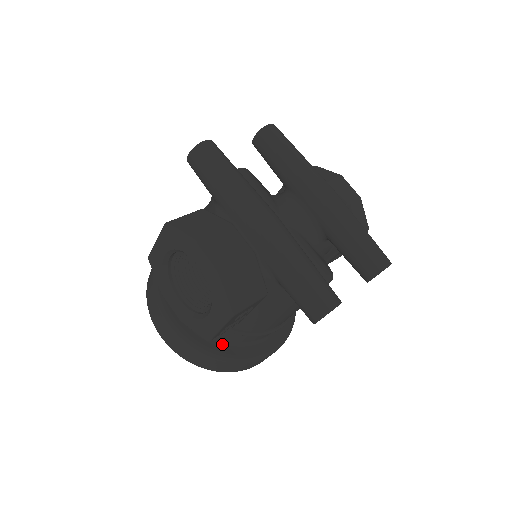
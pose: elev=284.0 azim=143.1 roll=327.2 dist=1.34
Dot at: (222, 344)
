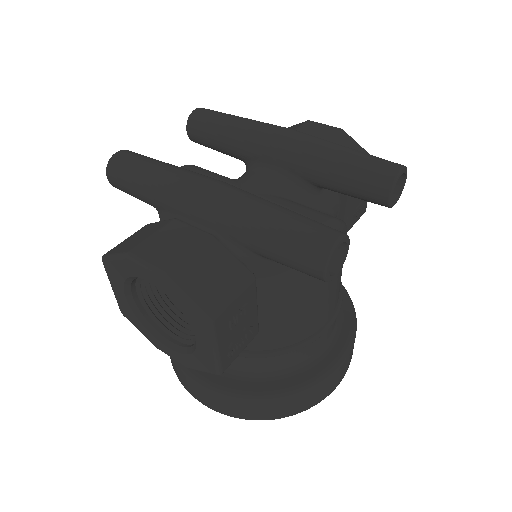
Dot at: (270, 379)
